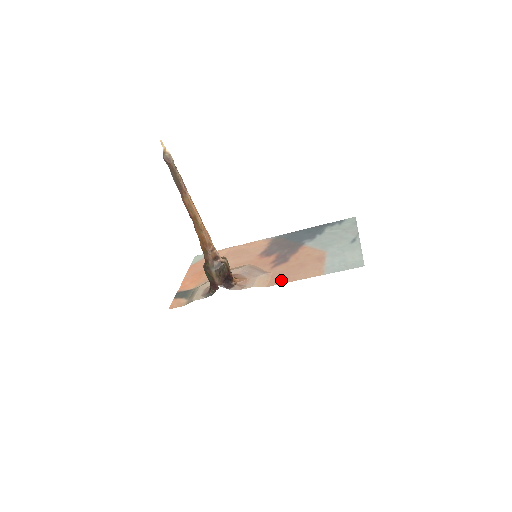
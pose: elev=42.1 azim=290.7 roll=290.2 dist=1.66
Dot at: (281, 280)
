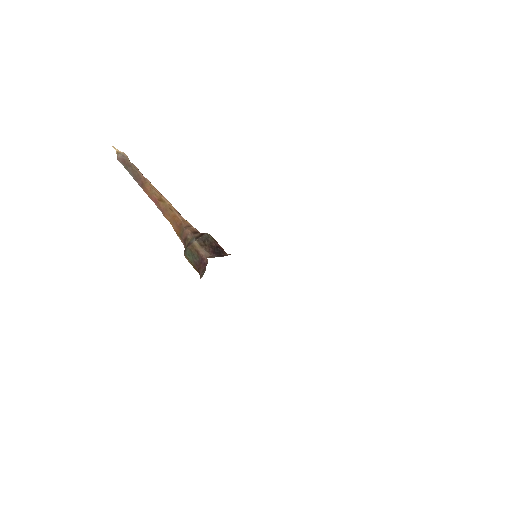
Dot at: occluded
